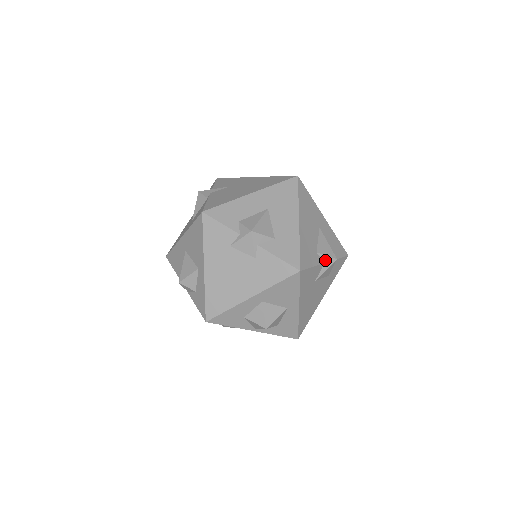
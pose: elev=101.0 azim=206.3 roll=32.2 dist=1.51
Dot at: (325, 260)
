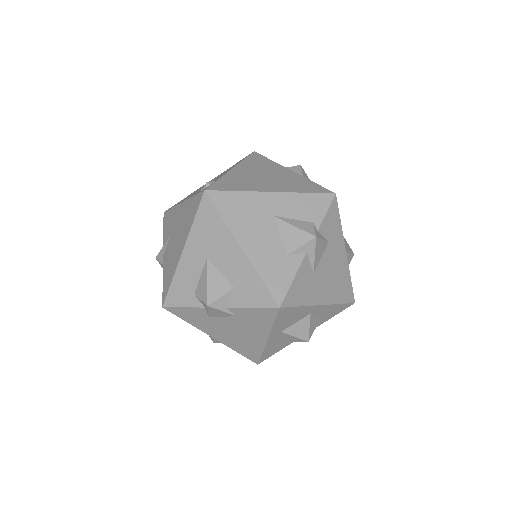
Dot at: (304, 250)
